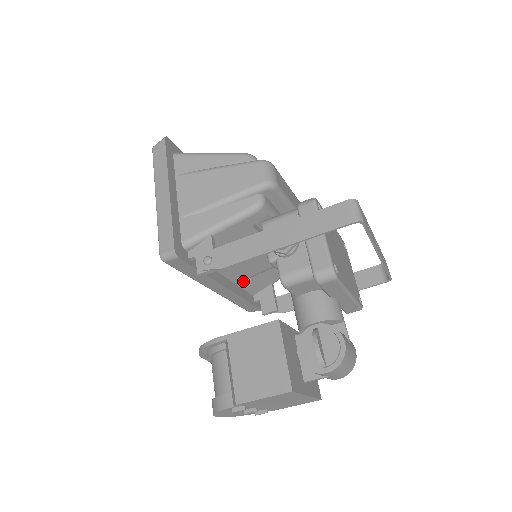
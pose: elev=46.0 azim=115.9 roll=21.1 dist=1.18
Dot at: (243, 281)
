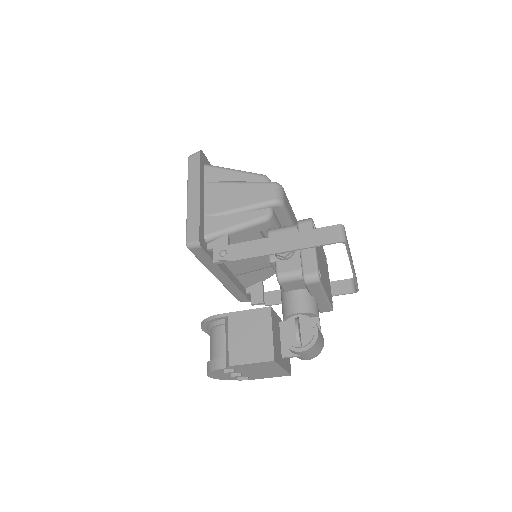
Dot at: (241, 275)
